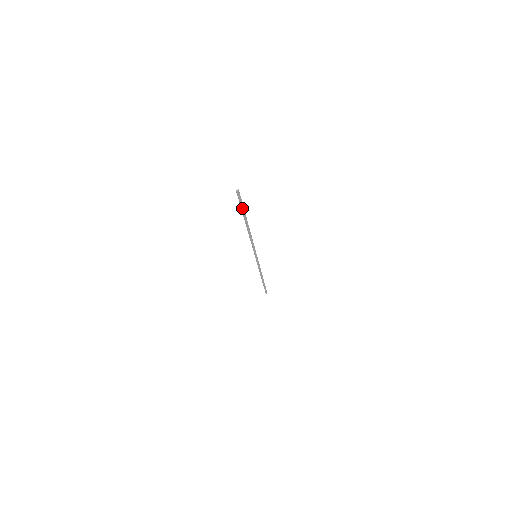
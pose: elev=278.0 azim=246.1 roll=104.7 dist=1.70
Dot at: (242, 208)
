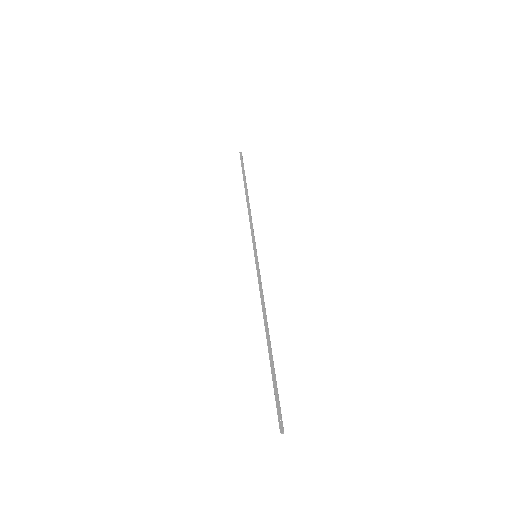
Dot at: (275, 389)
